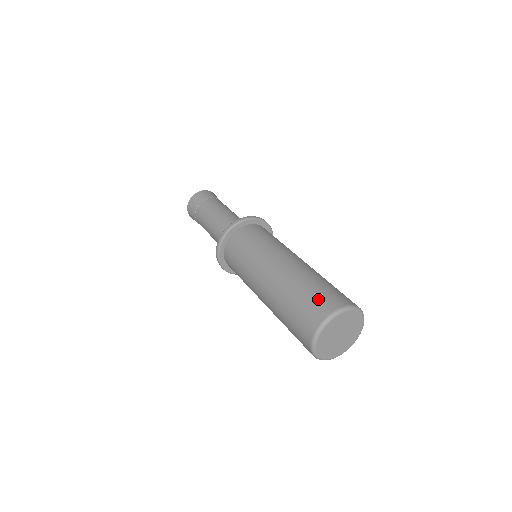
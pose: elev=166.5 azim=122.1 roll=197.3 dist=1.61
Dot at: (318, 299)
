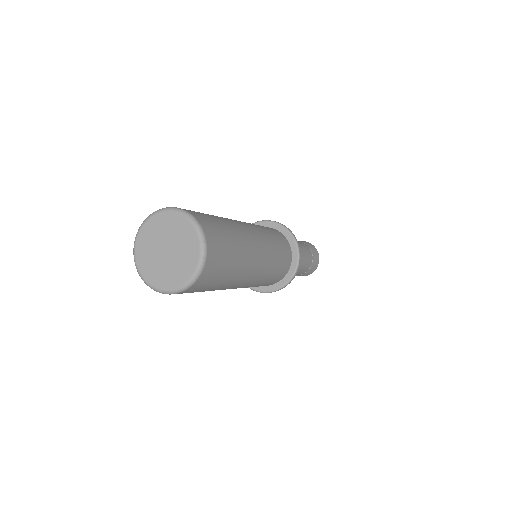
Dot at: occluded
